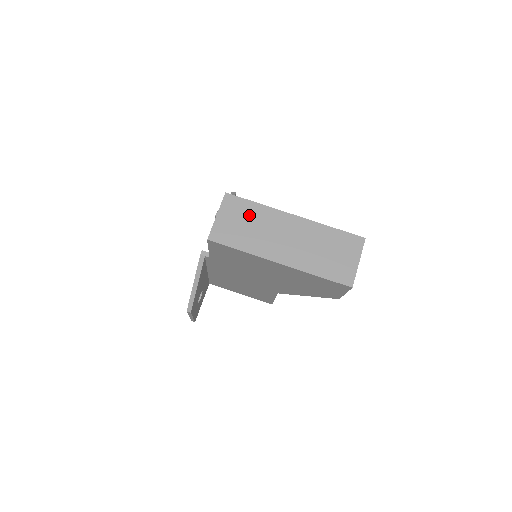
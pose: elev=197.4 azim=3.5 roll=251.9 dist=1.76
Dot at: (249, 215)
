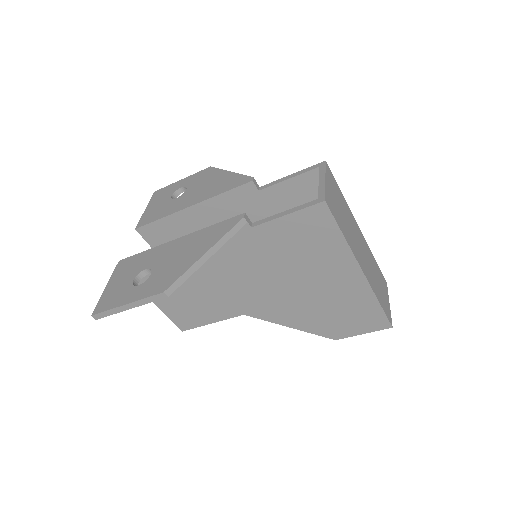
Dot at: (341, 201)
